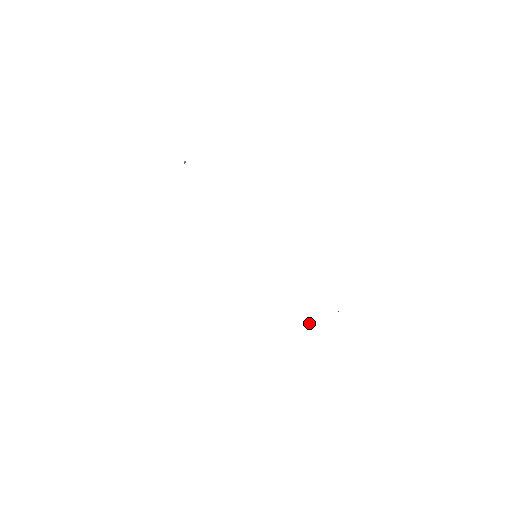
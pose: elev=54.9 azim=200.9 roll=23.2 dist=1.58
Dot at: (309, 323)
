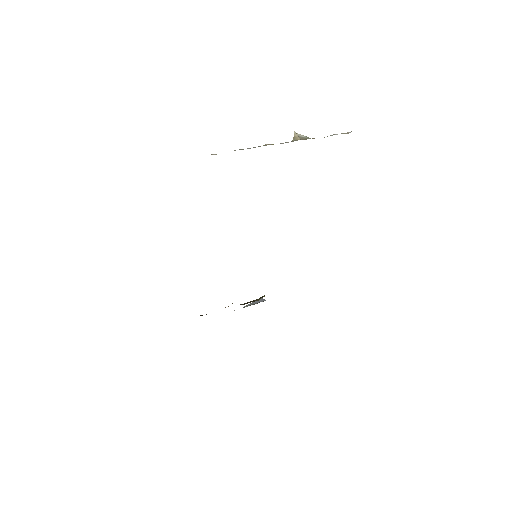
Dot at: (228, 306)
